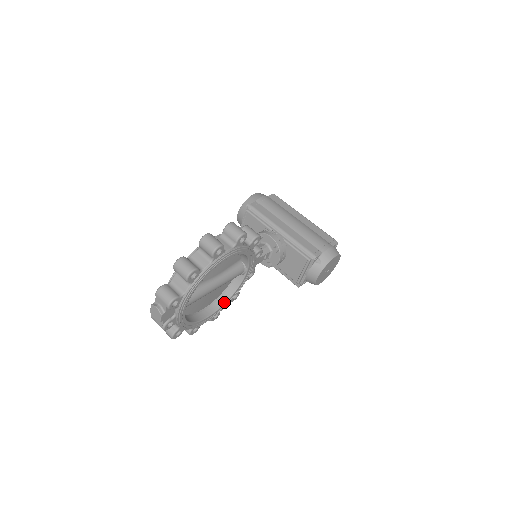
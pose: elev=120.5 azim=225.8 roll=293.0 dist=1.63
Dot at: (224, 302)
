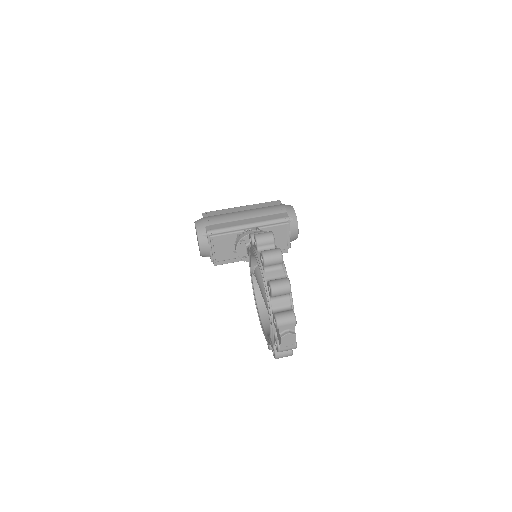
Dot at: occluded
